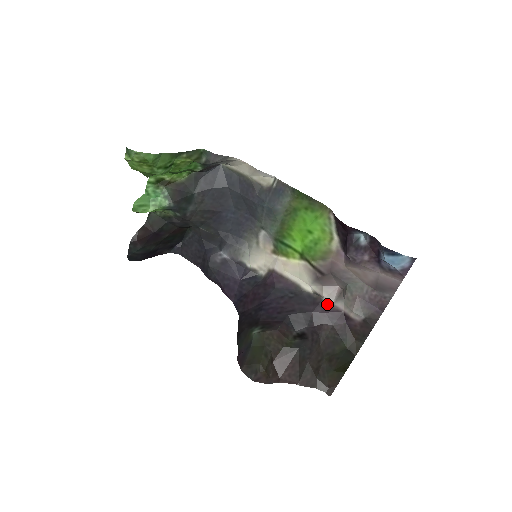
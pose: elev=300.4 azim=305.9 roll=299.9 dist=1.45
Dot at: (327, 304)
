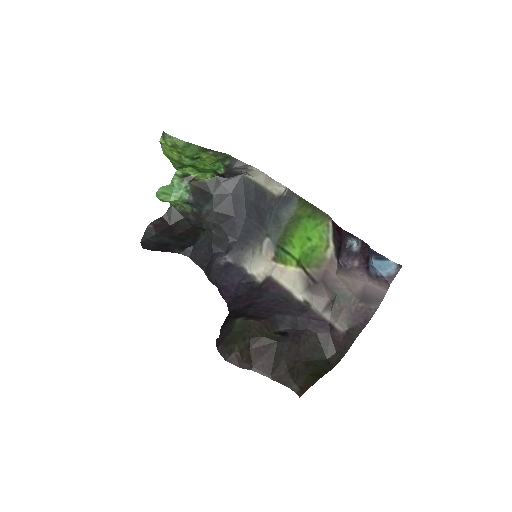
Dot at: (314, 312)
